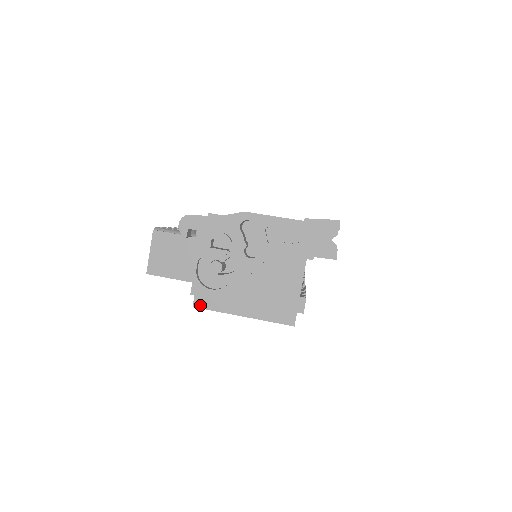
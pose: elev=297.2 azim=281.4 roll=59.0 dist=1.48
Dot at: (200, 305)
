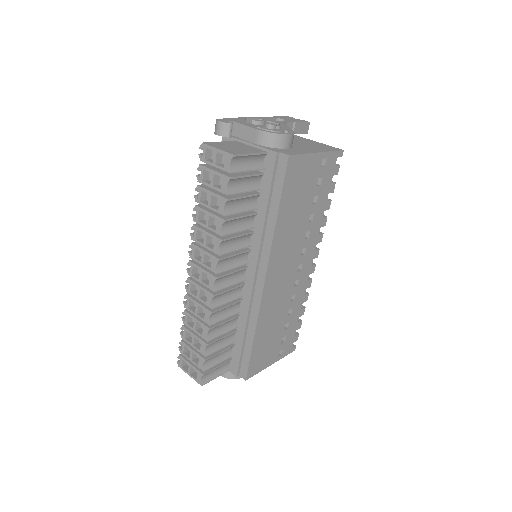
Dot at: (291, 154)
